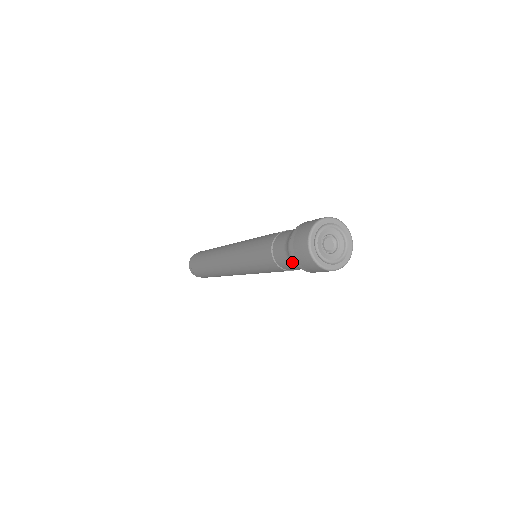
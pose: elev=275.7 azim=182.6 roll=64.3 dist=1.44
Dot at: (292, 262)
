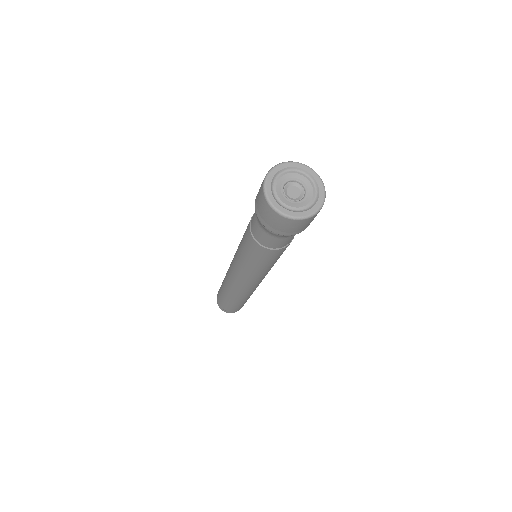
Dot at: (282, 237)
